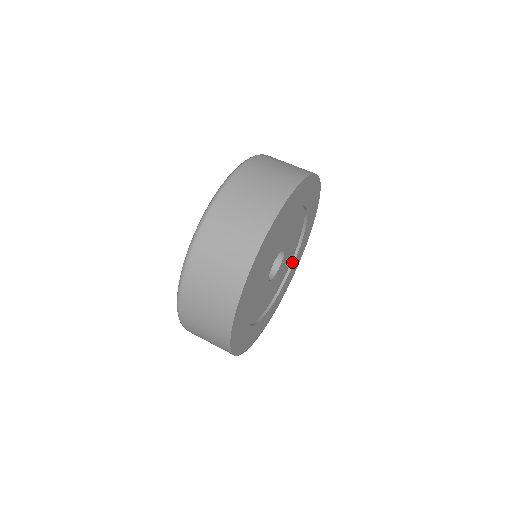
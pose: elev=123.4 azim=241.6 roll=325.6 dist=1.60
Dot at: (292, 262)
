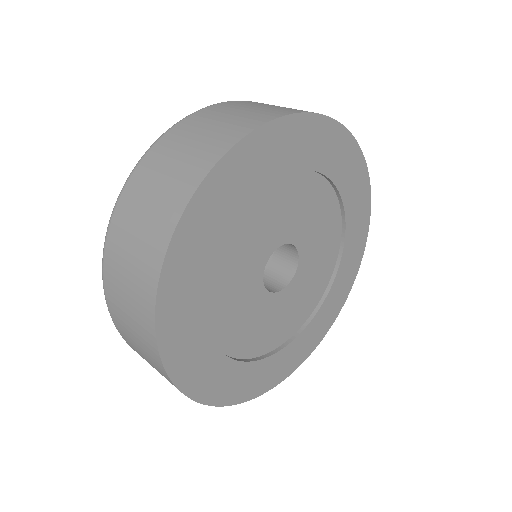
Dot at: (305, 323)
